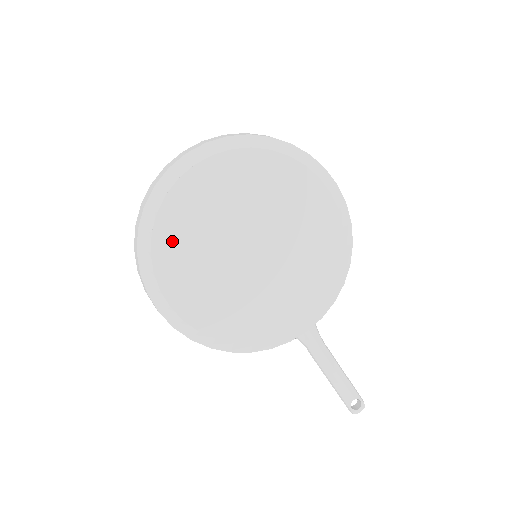
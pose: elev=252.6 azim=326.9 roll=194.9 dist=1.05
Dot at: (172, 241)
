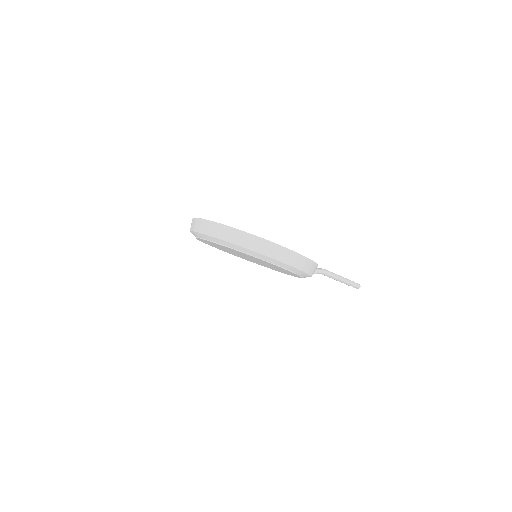
Dot at: (211, 245)
